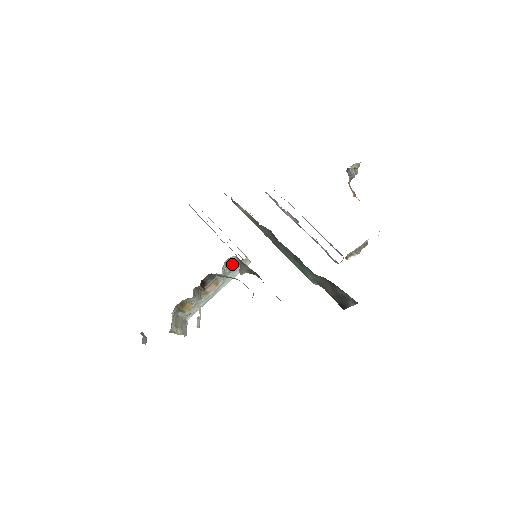
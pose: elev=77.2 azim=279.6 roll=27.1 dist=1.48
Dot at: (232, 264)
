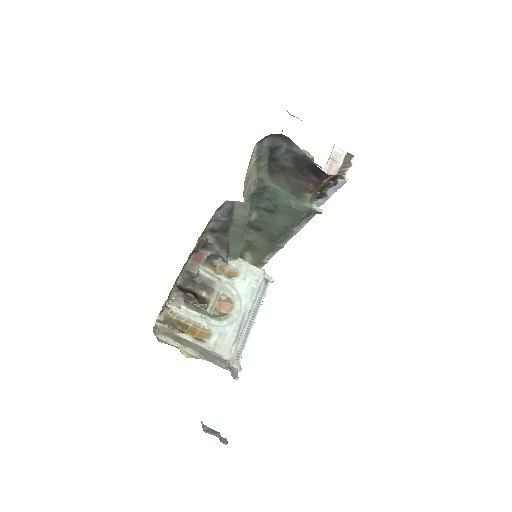
Dot at: (226, 272)
